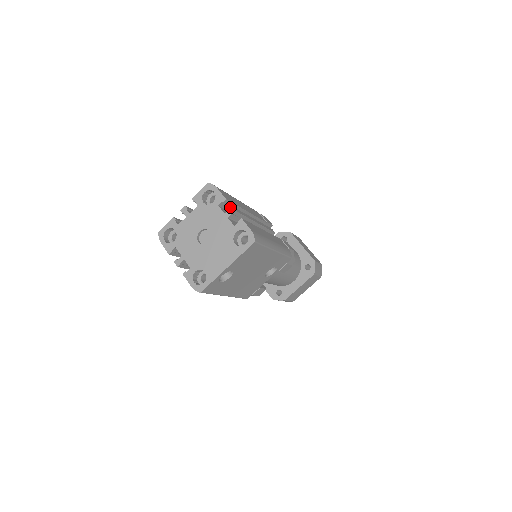
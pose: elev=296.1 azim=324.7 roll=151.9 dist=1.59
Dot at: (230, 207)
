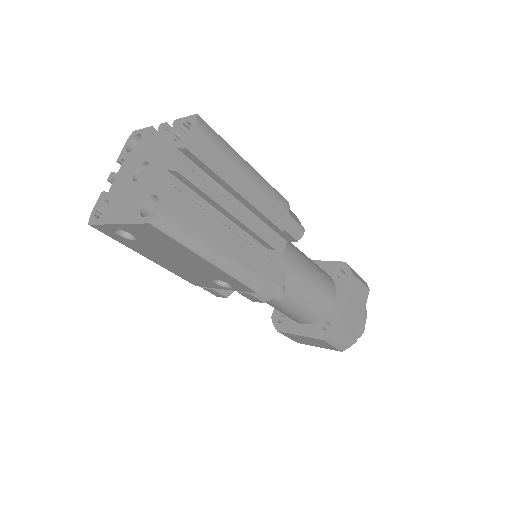
Dot at: occluded
